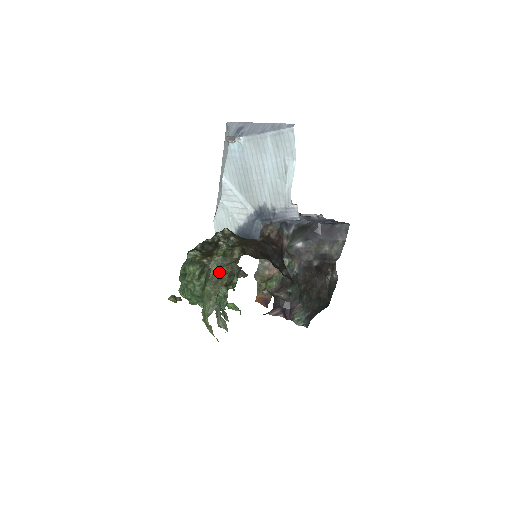
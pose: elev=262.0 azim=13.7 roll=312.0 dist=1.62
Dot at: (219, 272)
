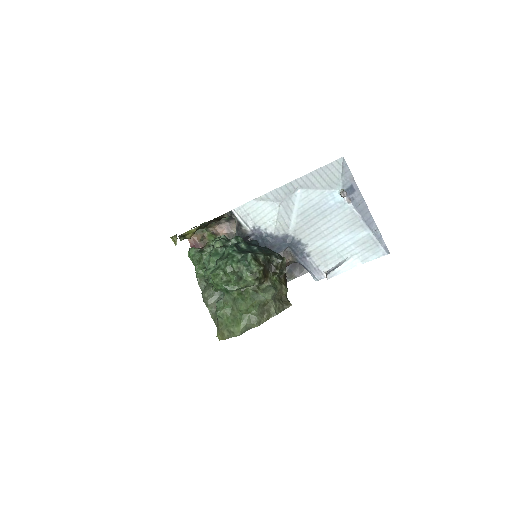
Dot at: (269, 303)
